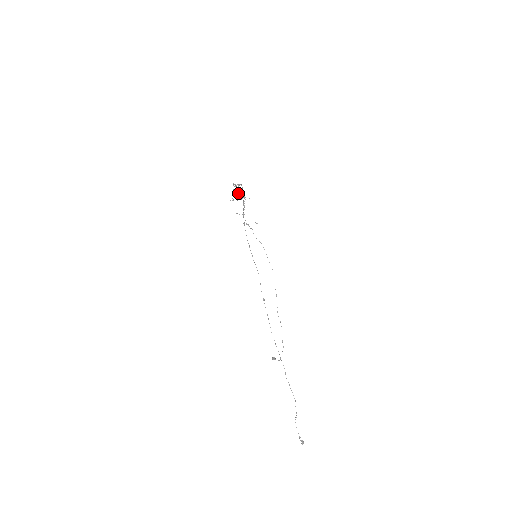
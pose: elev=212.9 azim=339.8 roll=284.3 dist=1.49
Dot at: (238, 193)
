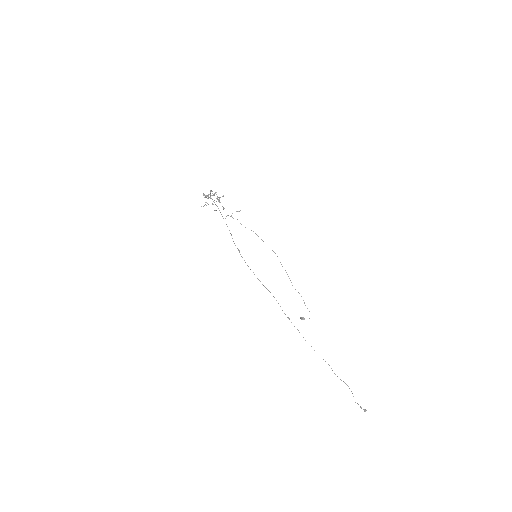
Dot at: occluded
